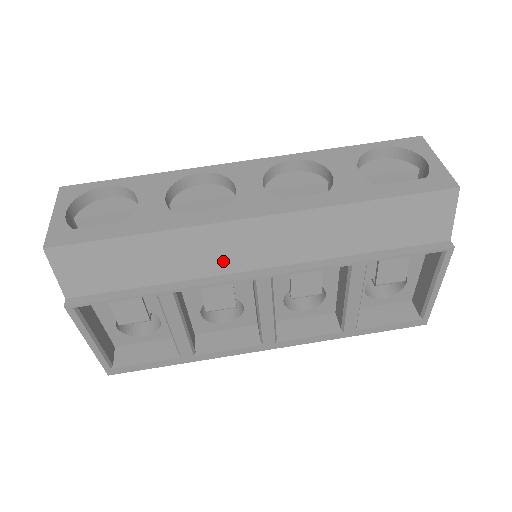
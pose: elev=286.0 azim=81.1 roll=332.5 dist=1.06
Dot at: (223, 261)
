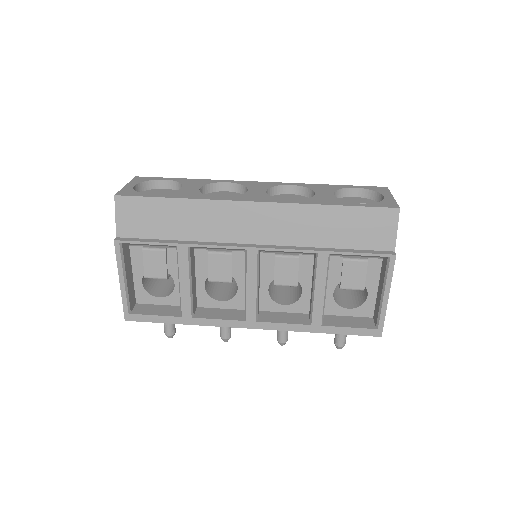
Dot at: (227, 231)
